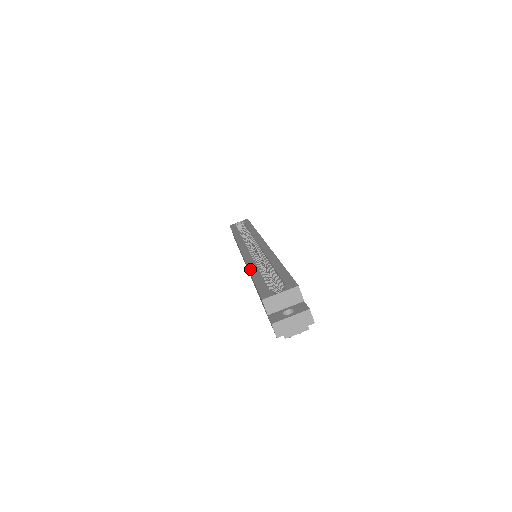
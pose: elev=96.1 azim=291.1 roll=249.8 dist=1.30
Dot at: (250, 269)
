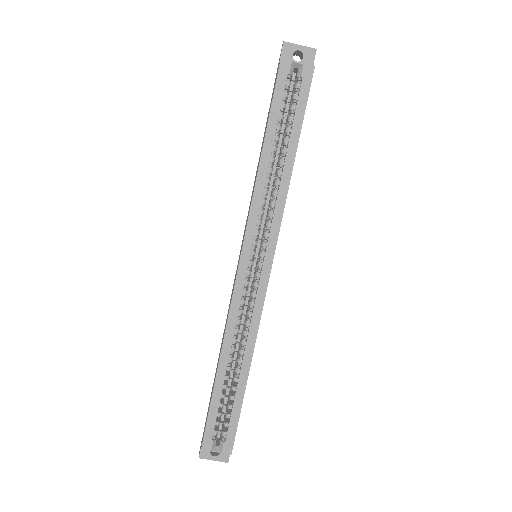
Dot at: (220, 363)
